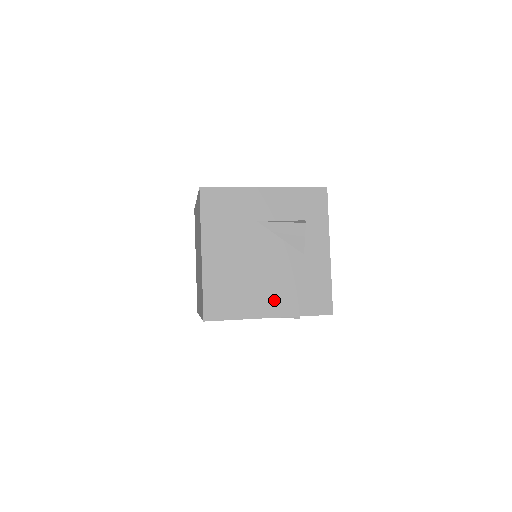
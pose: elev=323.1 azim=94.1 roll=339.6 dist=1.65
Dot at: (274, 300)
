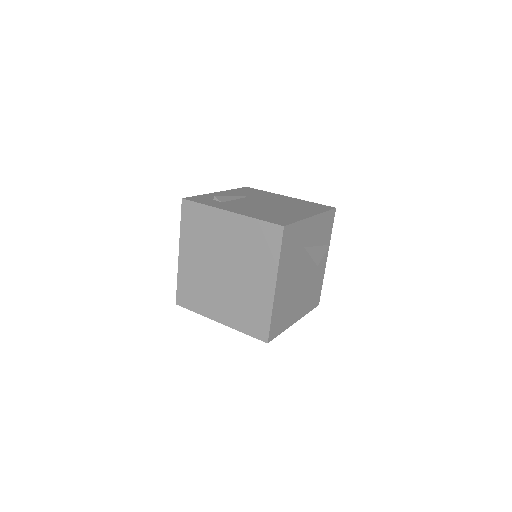
Dot at: (300, 308)
